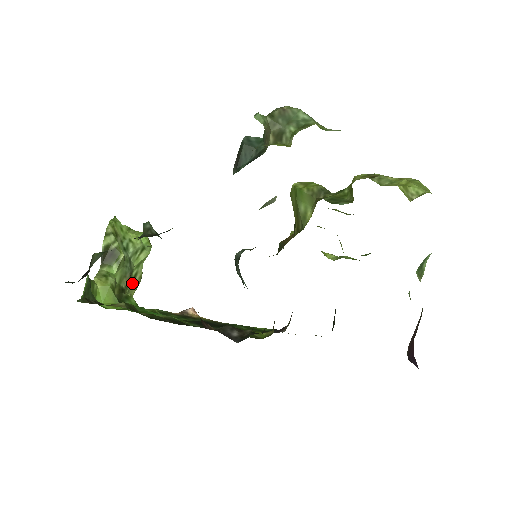
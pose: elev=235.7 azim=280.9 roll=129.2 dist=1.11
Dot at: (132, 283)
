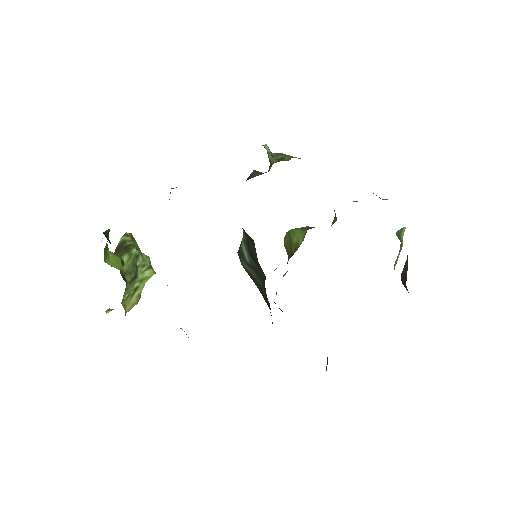
Dot at: (131, 295)
